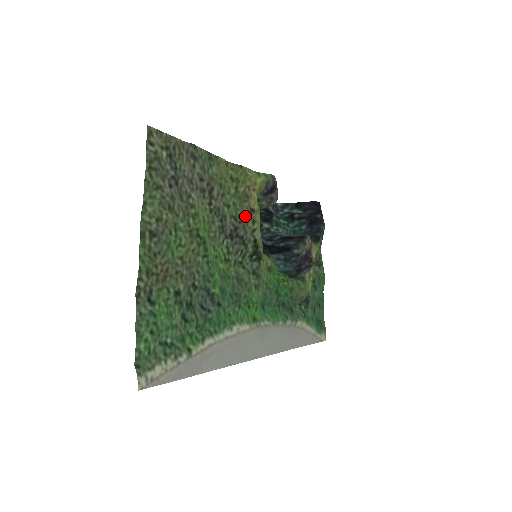
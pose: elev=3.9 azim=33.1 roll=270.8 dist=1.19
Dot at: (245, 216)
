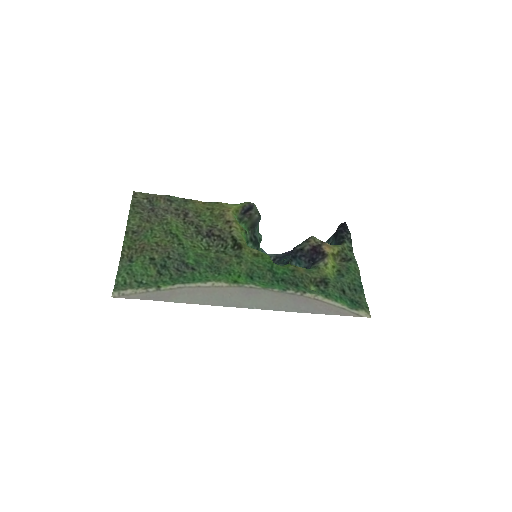
Dot at: (222, 225)
